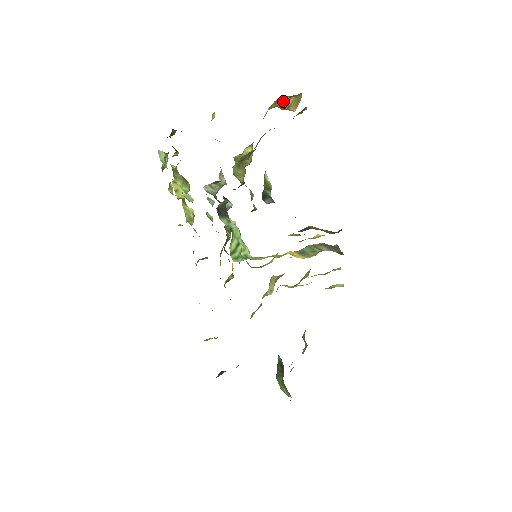
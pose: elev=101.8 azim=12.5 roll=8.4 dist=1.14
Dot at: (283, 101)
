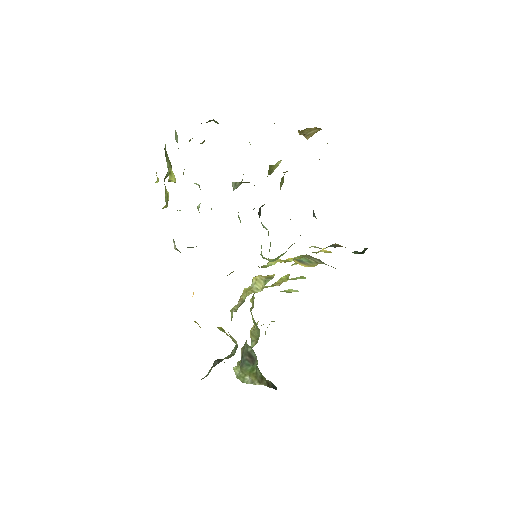
Dot at: (310, 129)
